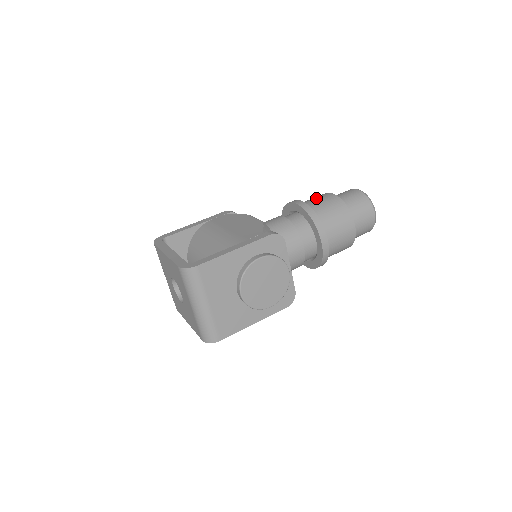
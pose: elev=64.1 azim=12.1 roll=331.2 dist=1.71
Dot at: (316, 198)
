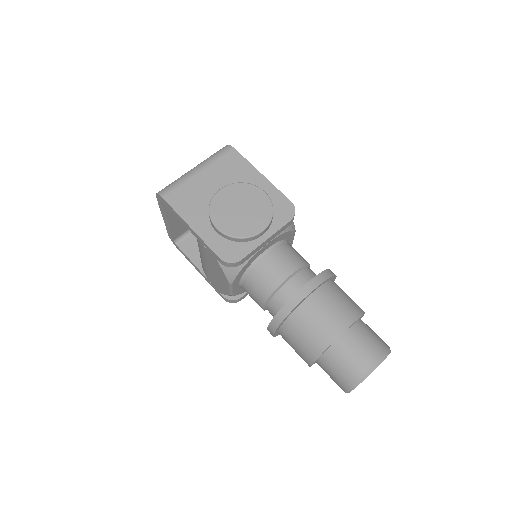
Dot at: occluded
